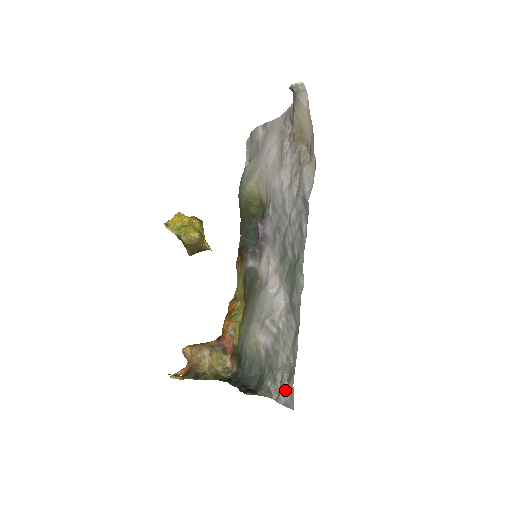
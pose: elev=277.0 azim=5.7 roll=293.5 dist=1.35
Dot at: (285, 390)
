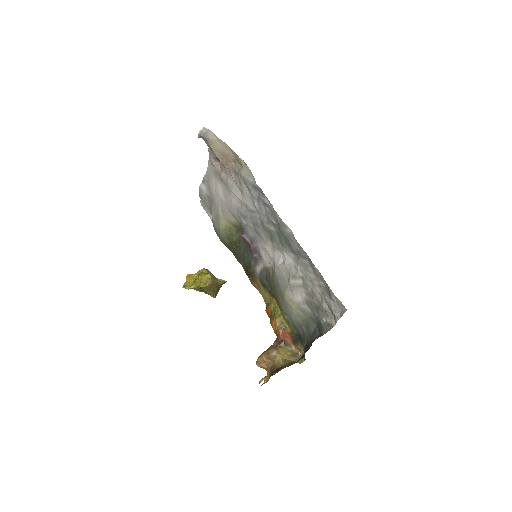
Dot at: (334, 307)
